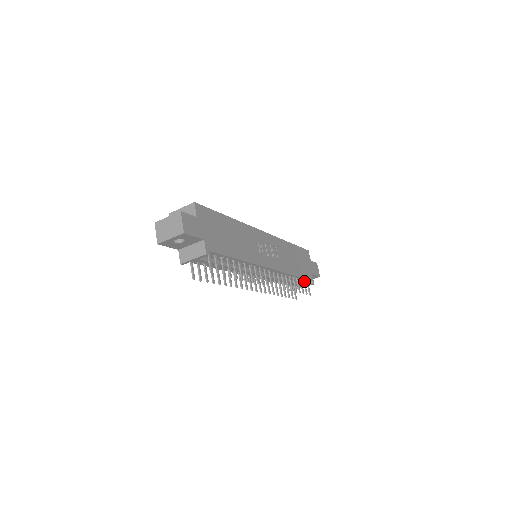
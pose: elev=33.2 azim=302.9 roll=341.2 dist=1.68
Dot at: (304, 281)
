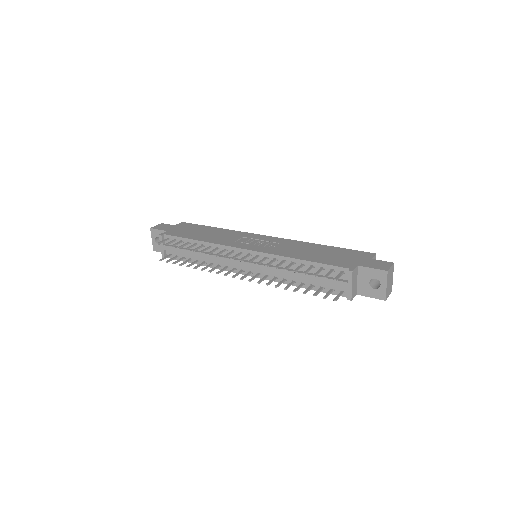
Dot at: (331, 270)
